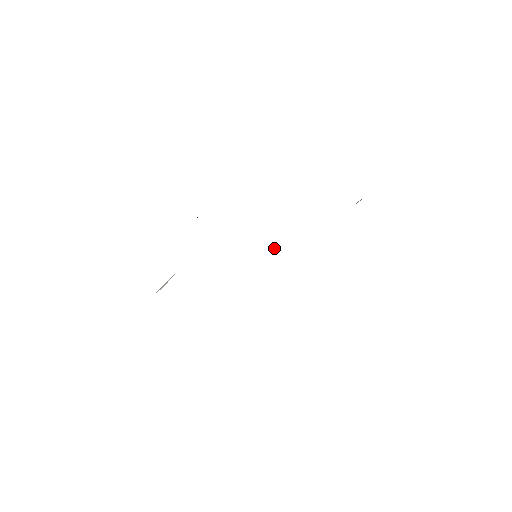
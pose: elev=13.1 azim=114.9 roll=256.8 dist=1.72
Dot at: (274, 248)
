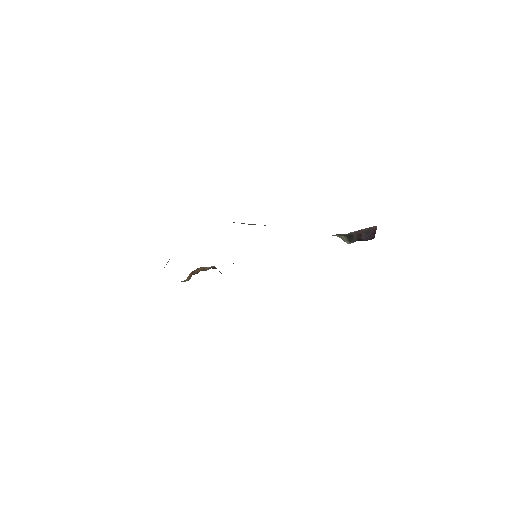
Dot at: occluded
